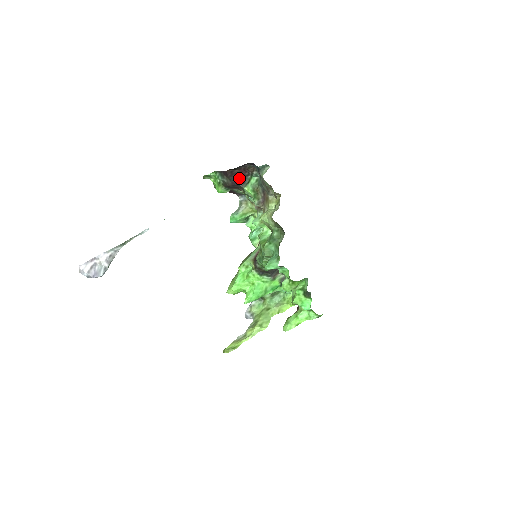
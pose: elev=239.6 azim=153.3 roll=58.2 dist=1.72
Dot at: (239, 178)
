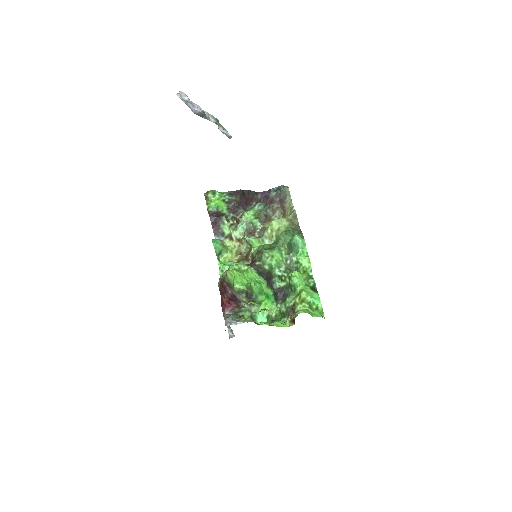
Dot at: (245, 202)
